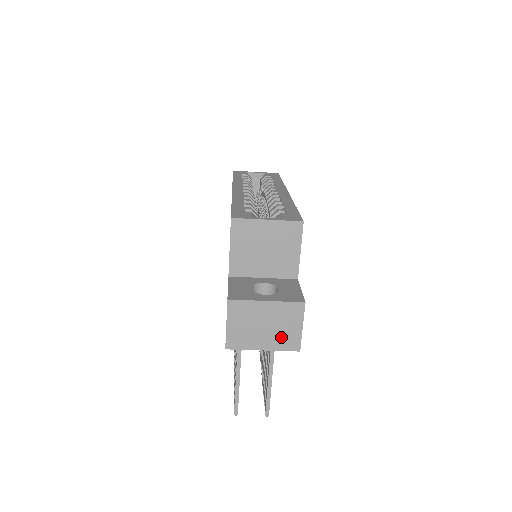
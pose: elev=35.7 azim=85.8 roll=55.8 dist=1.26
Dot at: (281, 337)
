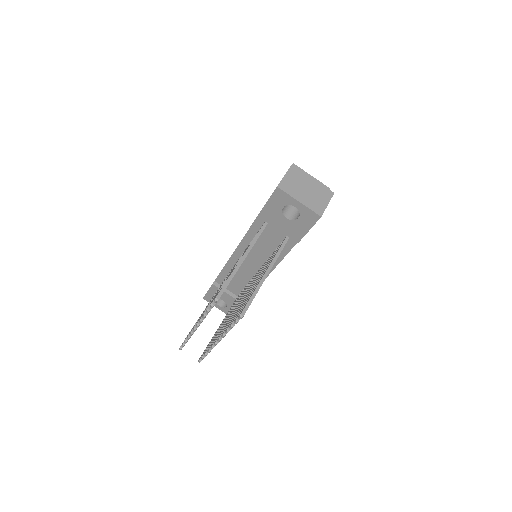
Dot at: (313, 202)
